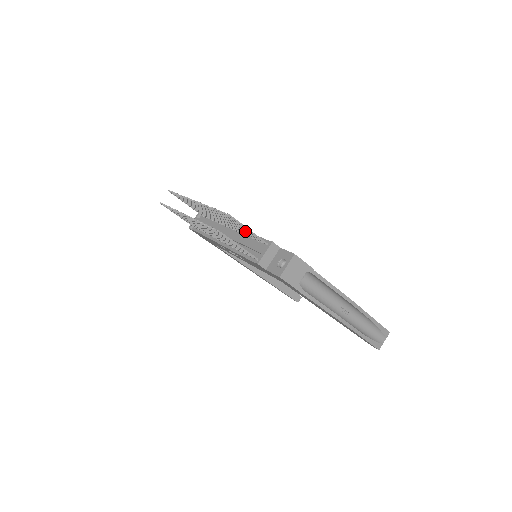
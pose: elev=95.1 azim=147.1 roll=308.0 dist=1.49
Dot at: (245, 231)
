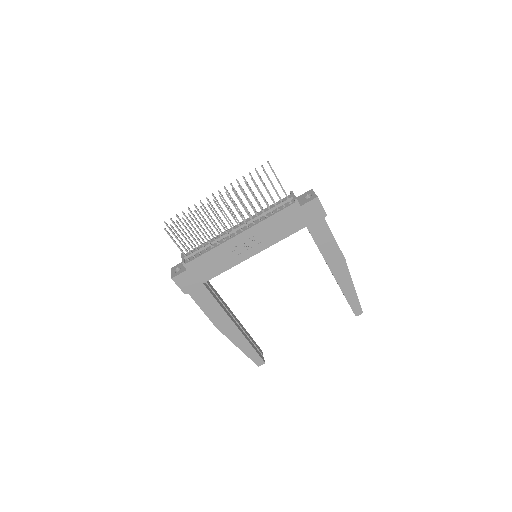
Dot at: (269, 192)
